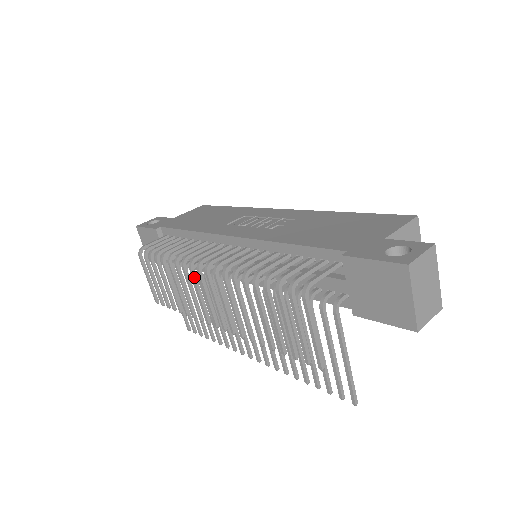
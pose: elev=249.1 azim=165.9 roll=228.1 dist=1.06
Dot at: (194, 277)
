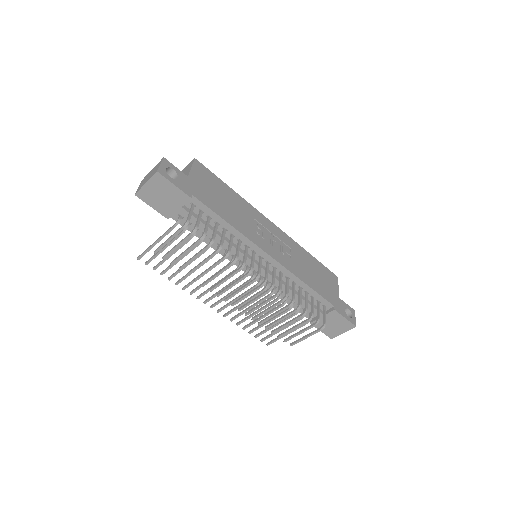
Dot at: occluded
